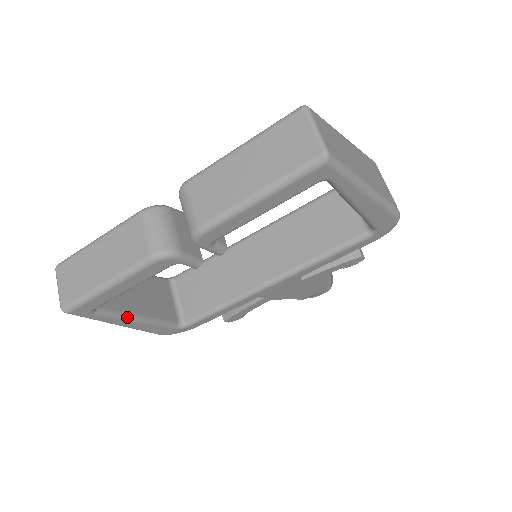
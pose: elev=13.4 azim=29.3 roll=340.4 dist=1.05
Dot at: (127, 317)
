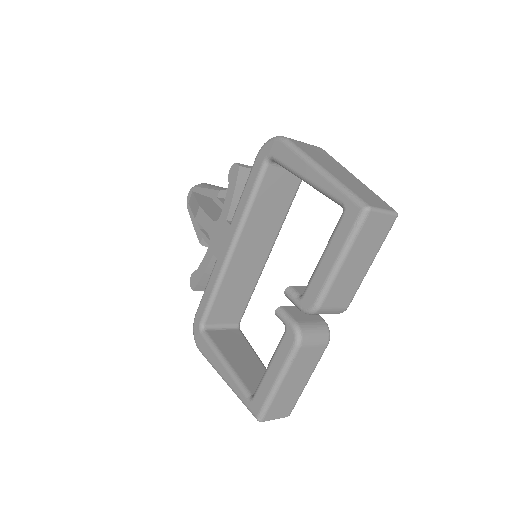
Dot at: occluded
